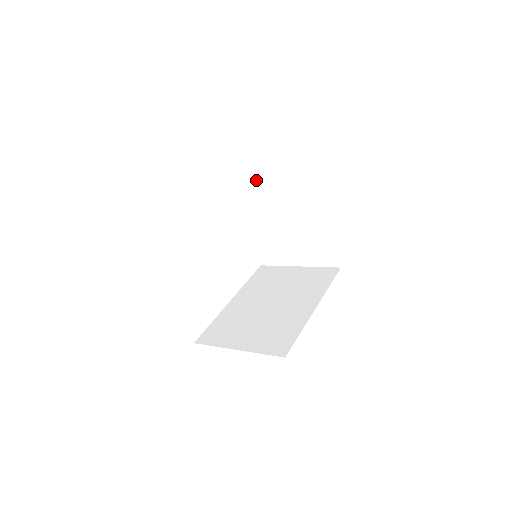
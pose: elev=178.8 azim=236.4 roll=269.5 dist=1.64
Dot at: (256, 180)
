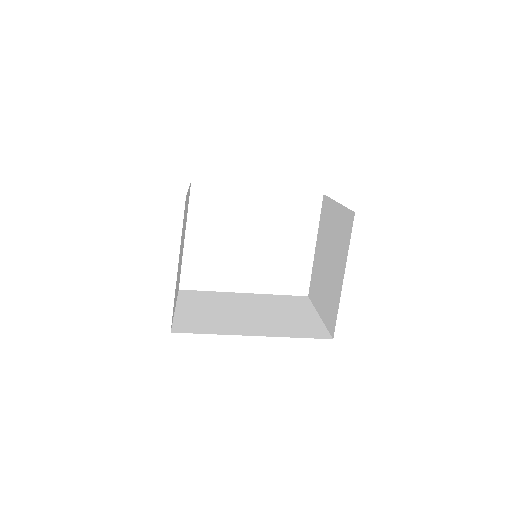
Dot at: (330, 204)
